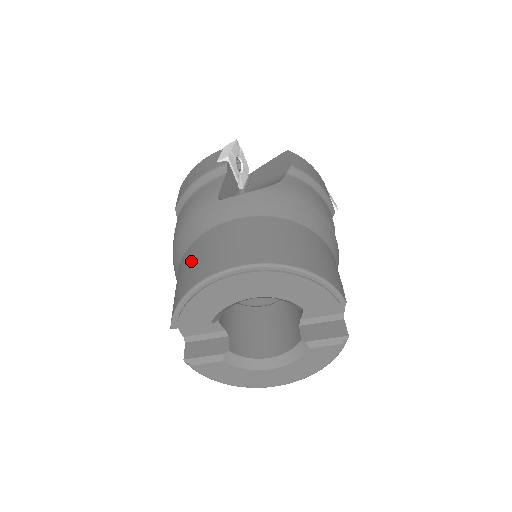
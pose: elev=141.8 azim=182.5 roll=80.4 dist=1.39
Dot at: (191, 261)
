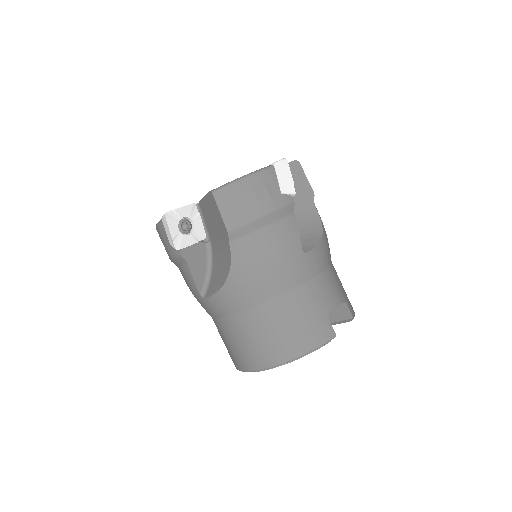
Dot at: (222, 339)
